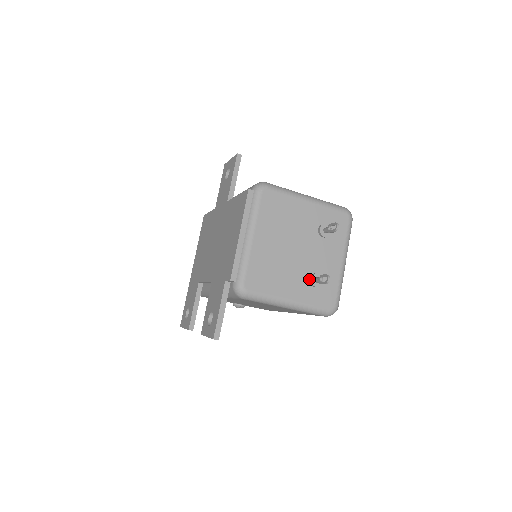
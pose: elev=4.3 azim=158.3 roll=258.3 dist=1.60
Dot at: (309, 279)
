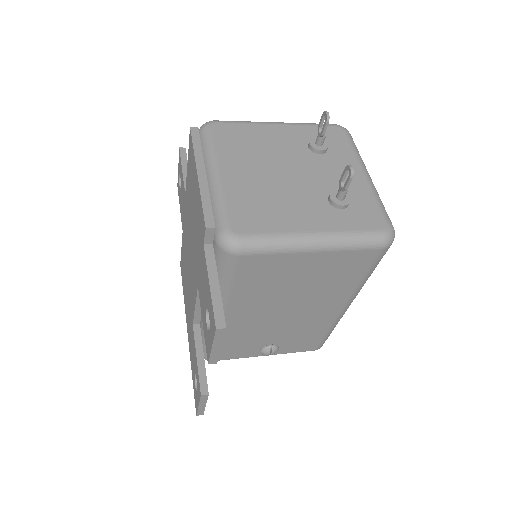
Dot at: (328, 202)
